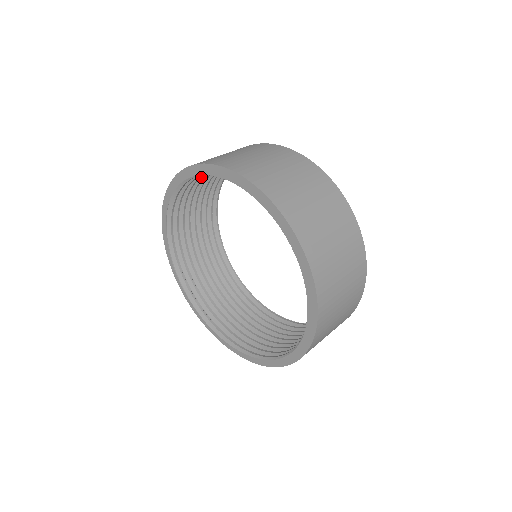
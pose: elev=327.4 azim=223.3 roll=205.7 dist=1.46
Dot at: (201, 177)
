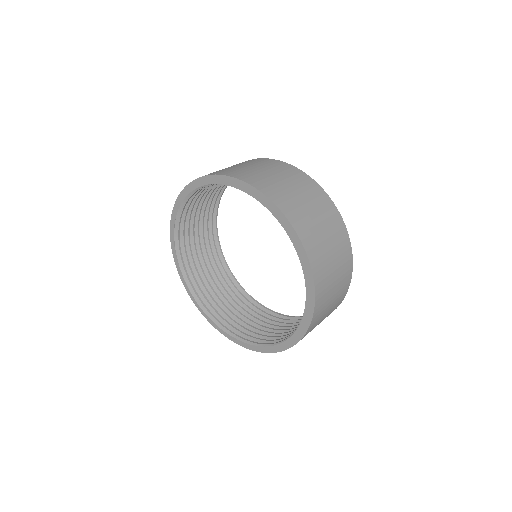
Dot at: occluded
